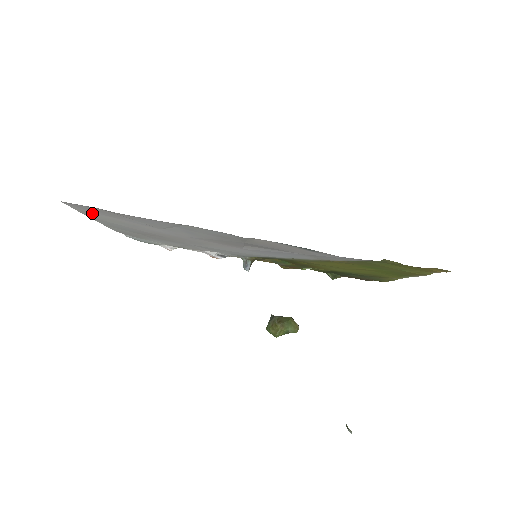
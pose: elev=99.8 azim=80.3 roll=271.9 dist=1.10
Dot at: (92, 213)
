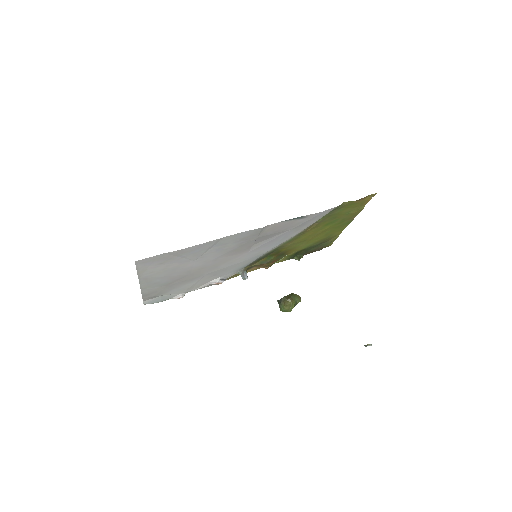
Dot at: (148, 269)
